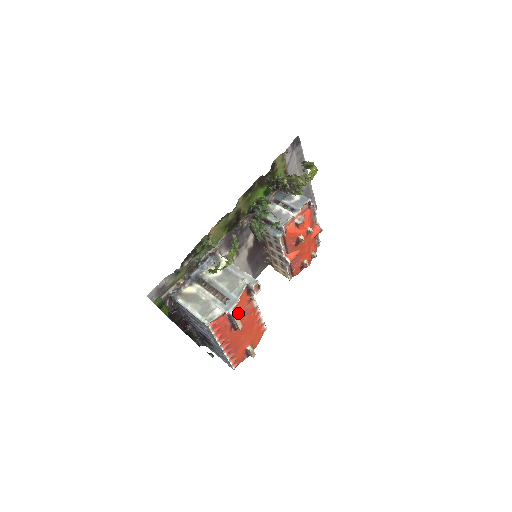
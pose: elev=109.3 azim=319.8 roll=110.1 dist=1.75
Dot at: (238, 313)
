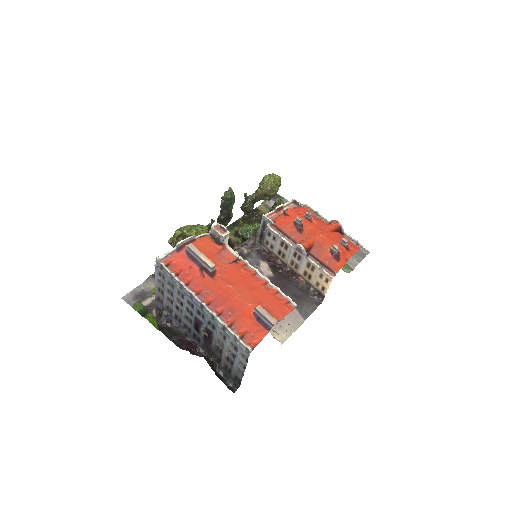
Dot at: occluded
